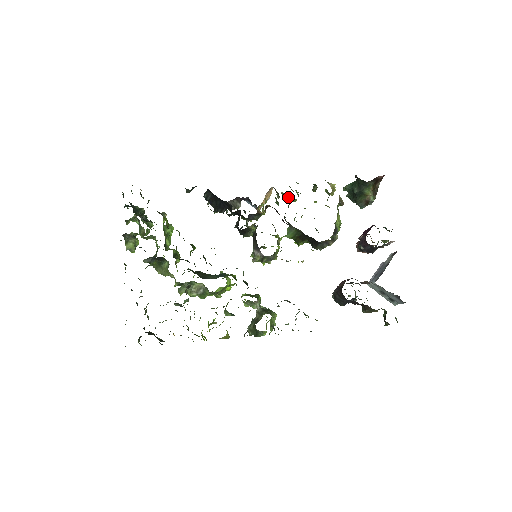
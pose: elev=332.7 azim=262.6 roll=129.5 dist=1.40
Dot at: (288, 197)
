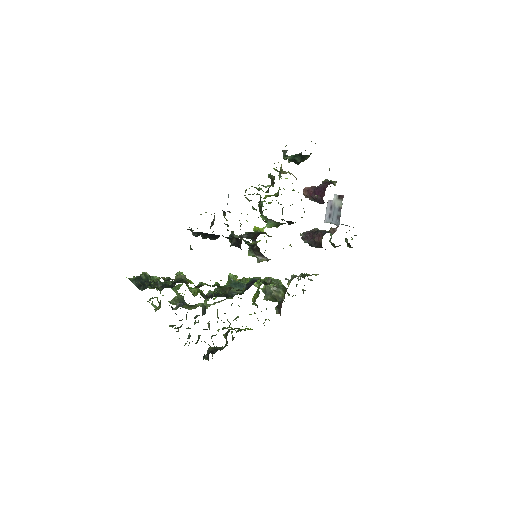
Dot at: (253, 194)
